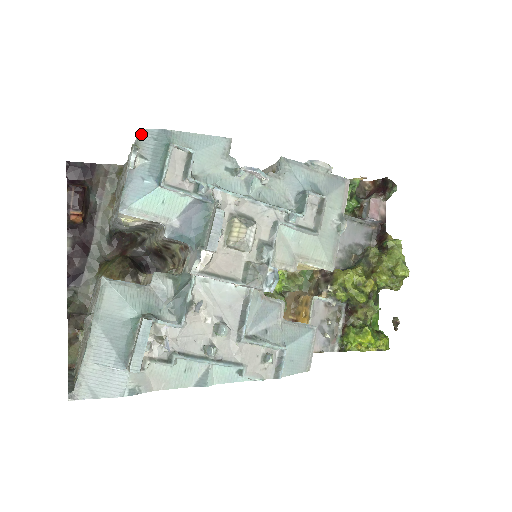
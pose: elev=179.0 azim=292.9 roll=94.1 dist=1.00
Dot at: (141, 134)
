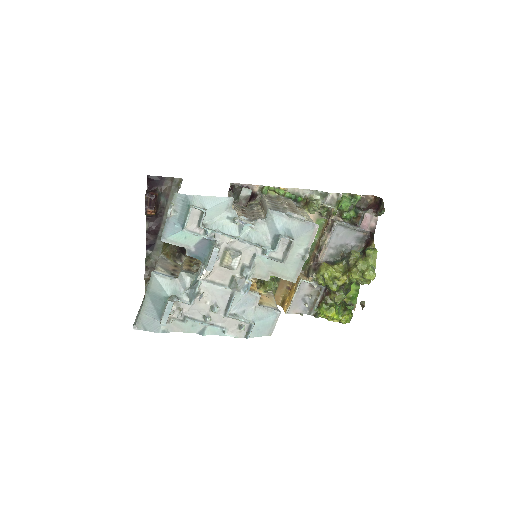
Dot at: (175, 196)
